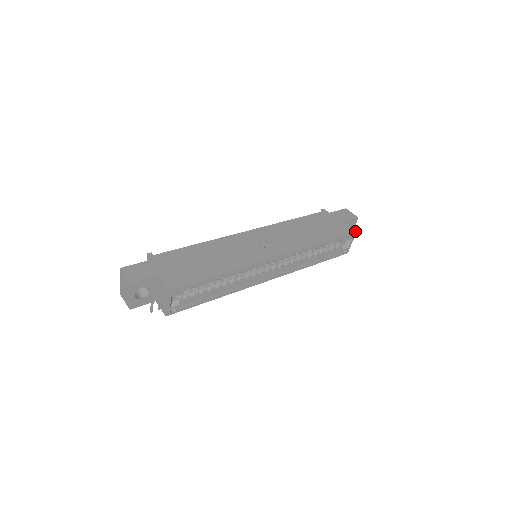
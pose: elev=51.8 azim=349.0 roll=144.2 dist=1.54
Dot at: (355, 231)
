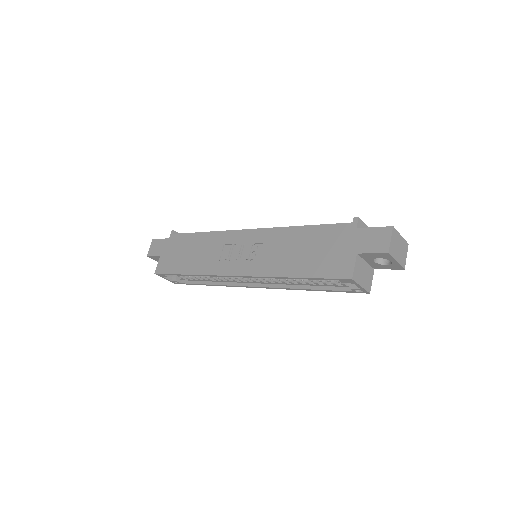
Dot at: (350, 277)
